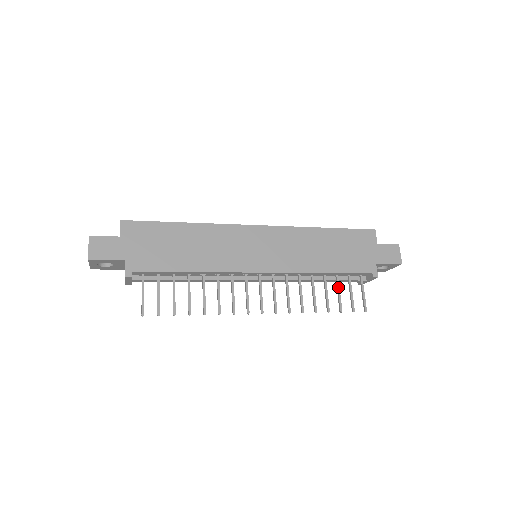
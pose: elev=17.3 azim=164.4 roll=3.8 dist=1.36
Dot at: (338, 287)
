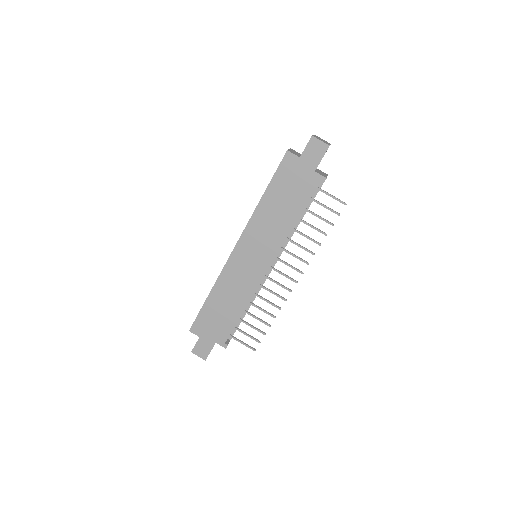
Dot at: (314, 215)
